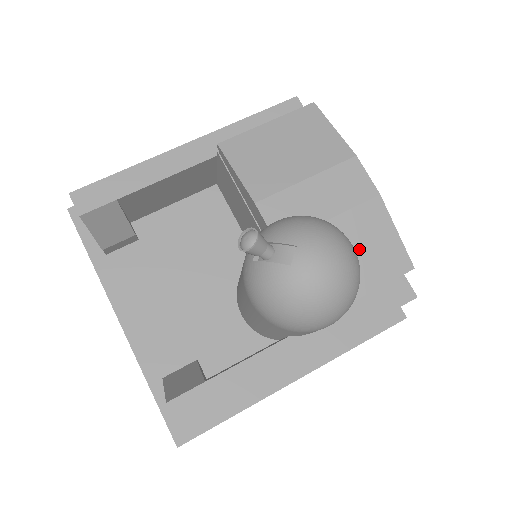
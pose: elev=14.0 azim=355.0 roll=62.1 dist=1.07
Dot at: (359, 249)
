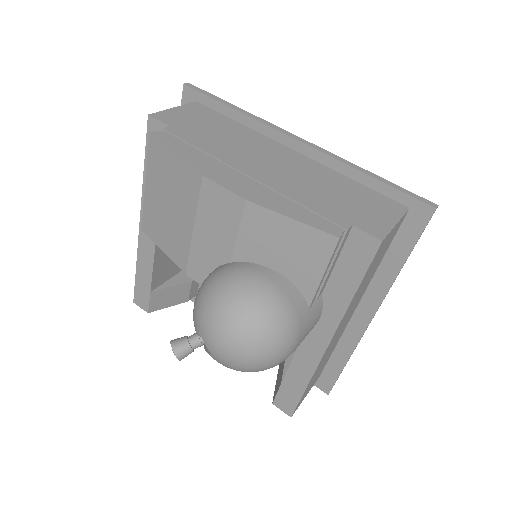
Dot at: (276, 259)
